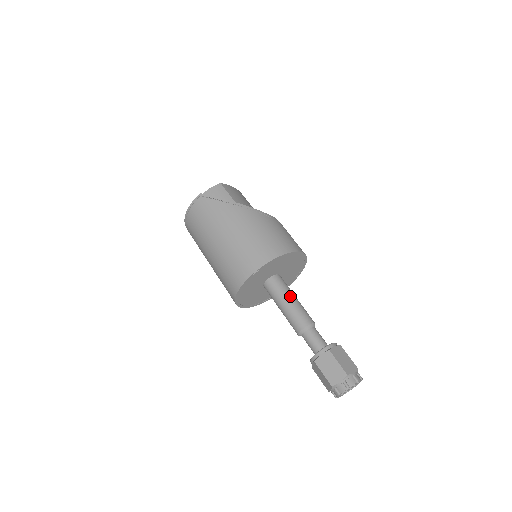
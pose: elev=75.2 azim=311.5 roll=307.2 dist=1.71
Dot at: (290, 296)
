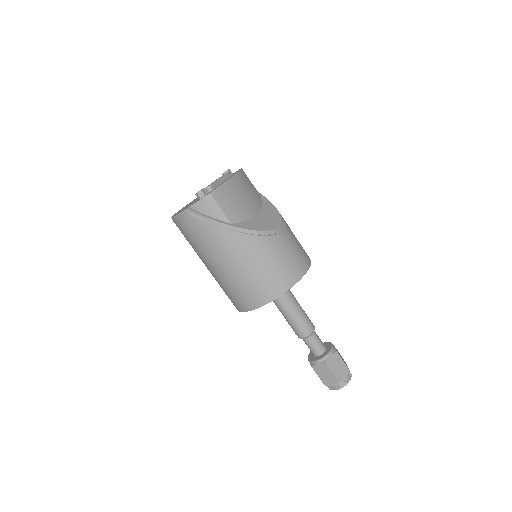
Dot at: (292, 307)
